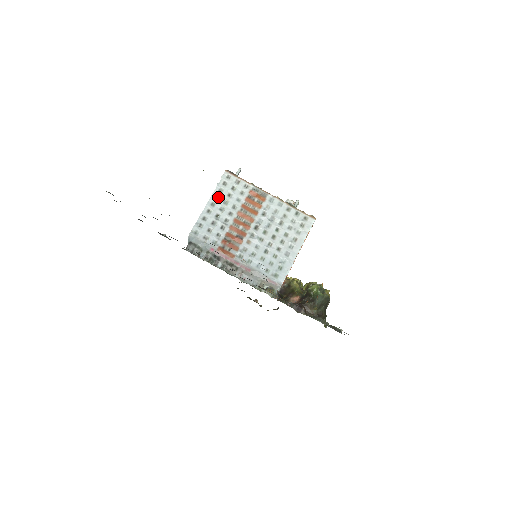
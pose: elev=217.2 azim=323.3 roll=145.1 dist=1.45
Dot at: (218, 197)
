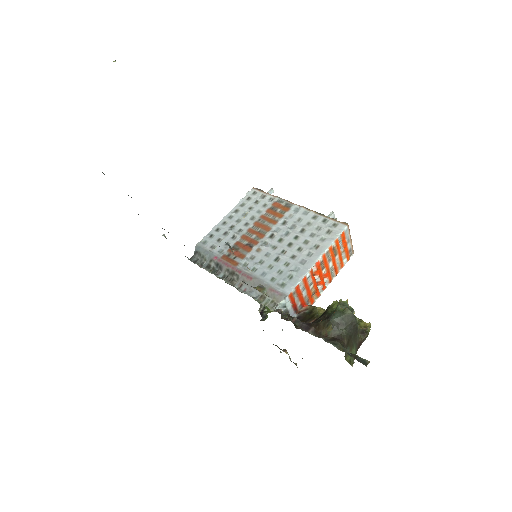
Dot at: (238, 211)
